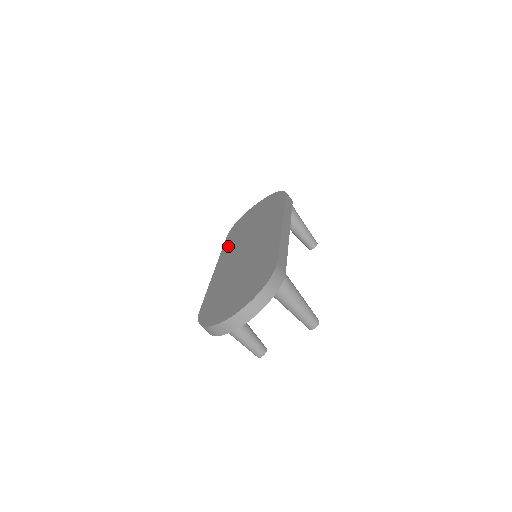
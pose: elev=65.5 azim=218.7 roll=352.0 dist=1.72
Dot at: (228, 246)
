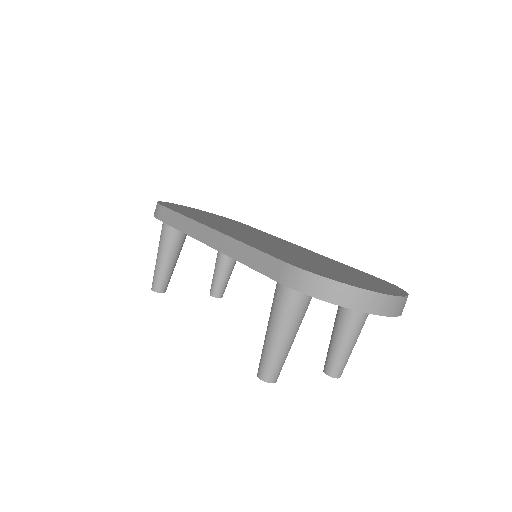
Dot at: (197, 218)
